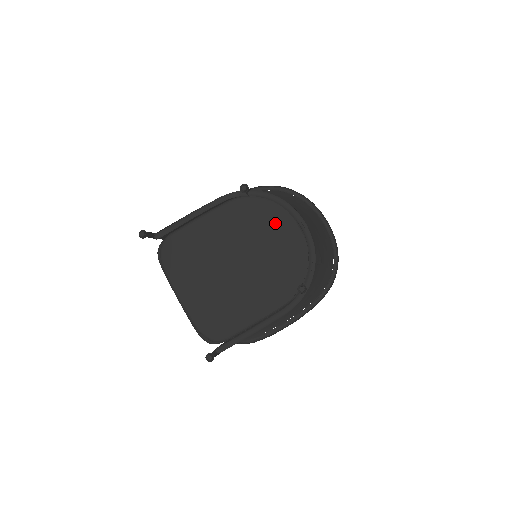
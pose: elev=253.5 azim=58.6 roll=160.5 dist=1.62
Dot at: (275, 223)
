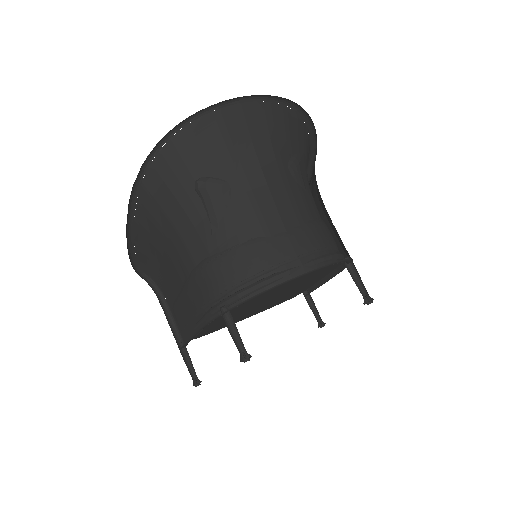
Dot at: occluded
